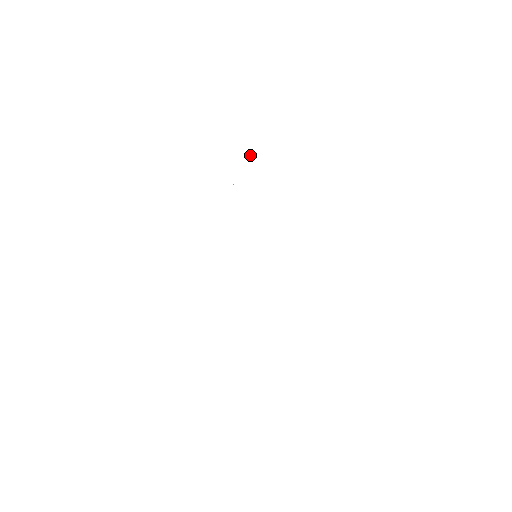
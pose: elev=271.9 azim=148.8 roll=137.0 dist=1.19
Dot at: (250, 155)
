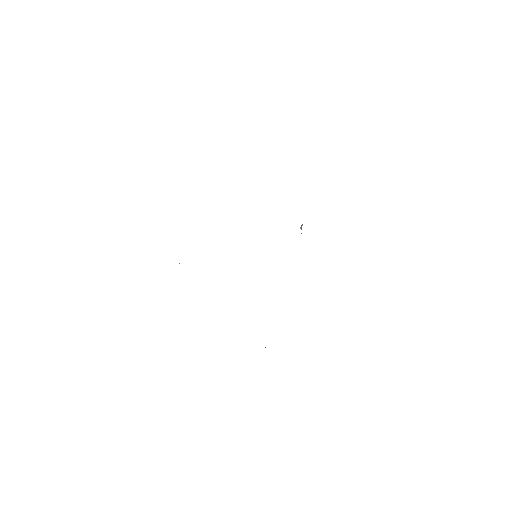
Dot at: (301, 226)
